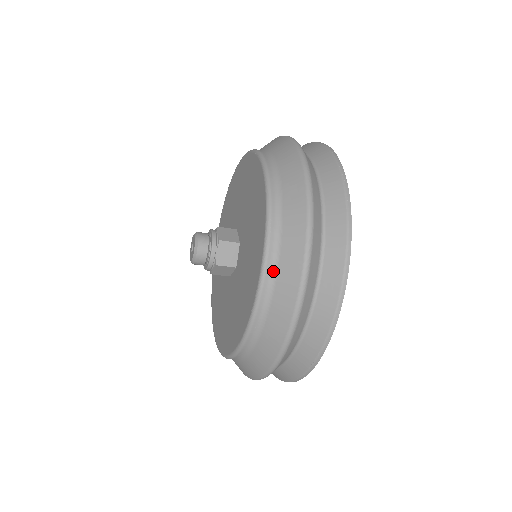
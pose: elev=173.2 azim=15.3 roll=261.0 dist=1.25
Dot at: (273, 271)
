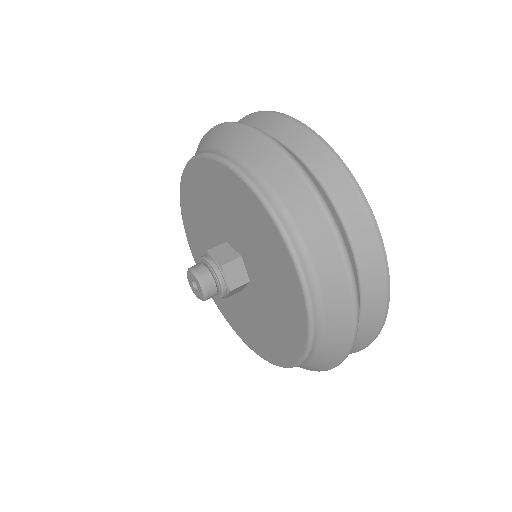
Dot at: (241, 162)
